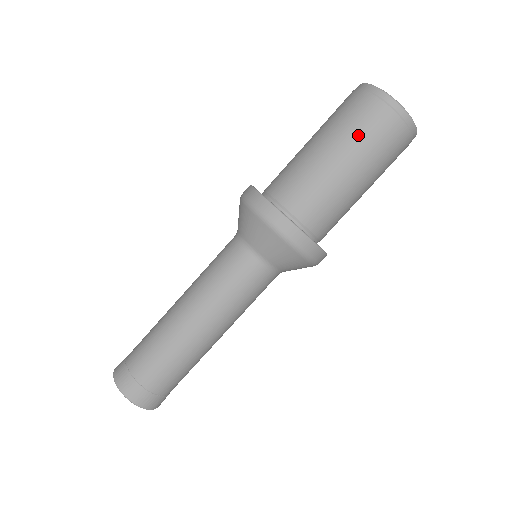
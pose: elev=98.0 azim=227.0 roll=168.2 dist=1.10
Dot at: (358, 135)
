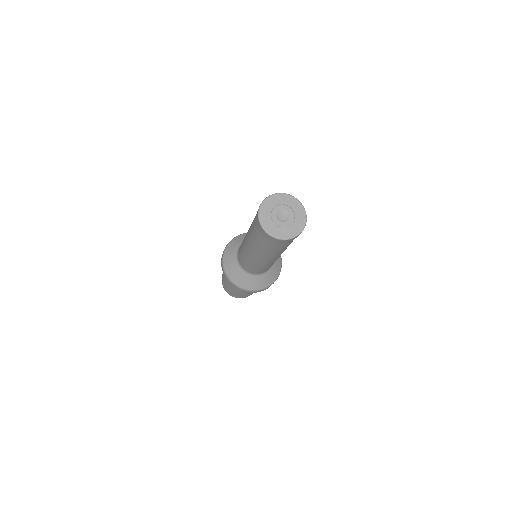
Dot at: occluded
